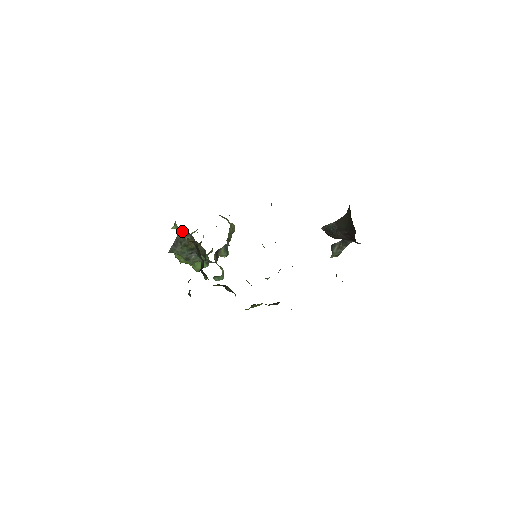
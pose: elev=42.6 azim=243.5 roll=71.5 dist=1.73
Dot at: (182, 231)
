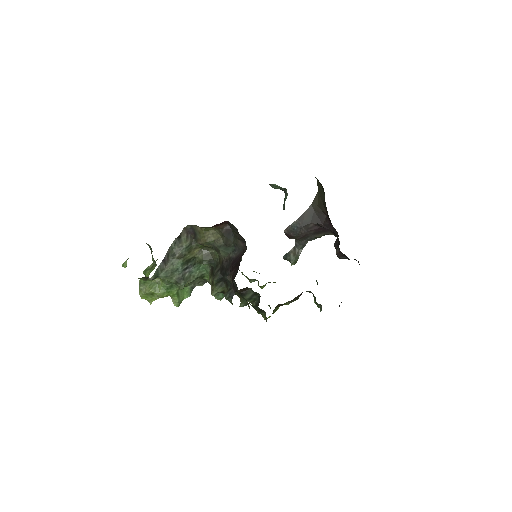
Dot at: (182, 233)
